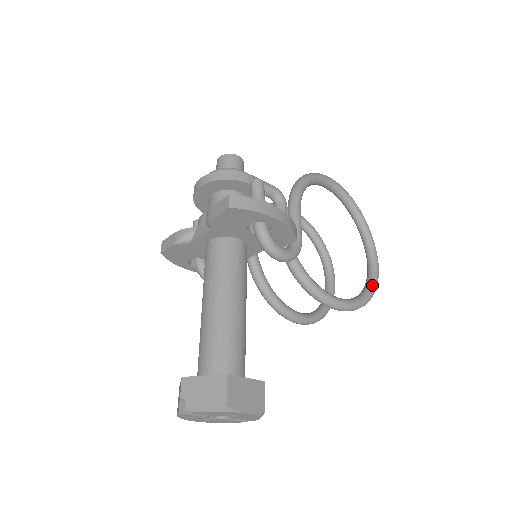
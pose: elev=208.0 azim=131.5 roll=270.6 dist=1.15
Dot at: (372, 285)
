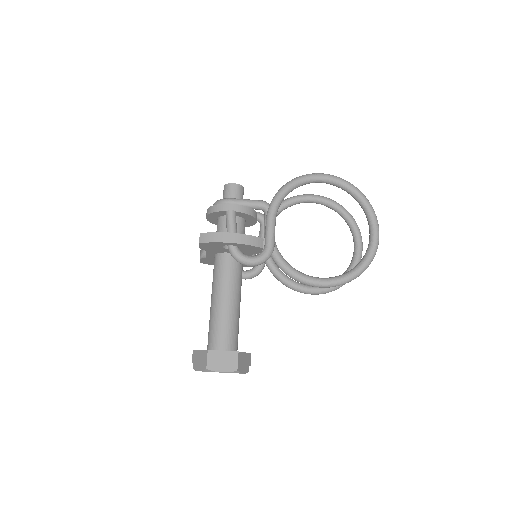
Dot at: (365, 259)
